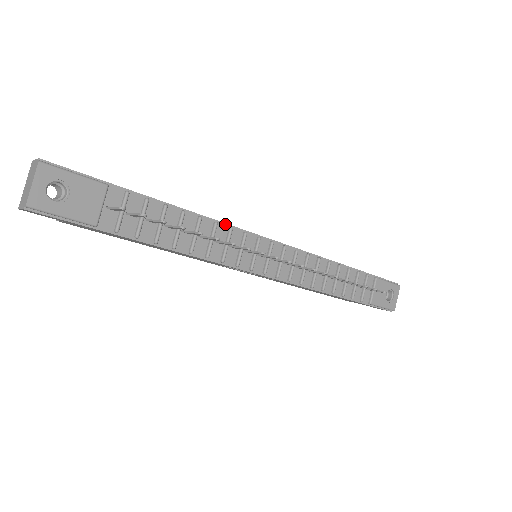
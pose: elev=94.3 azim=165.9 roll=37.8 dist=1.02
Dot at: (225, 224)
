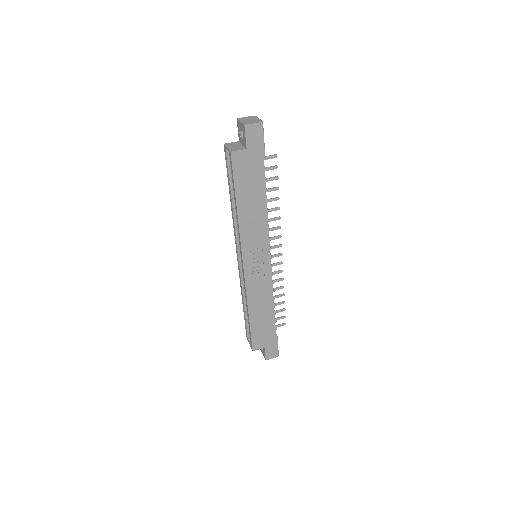
Dot at: occluded
